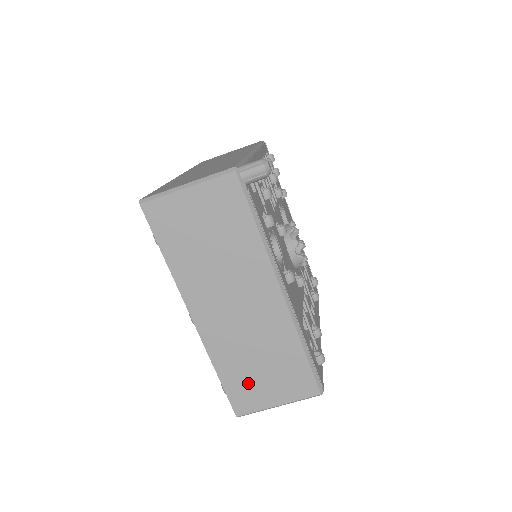
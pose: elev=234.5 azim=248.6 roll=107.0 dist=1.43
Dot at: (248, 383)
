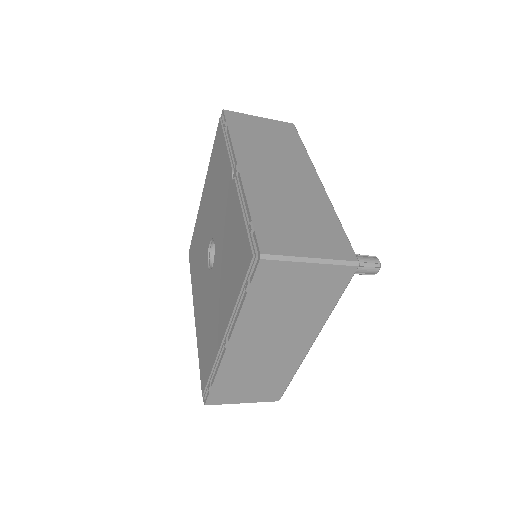
Dot at: (233, 389)
